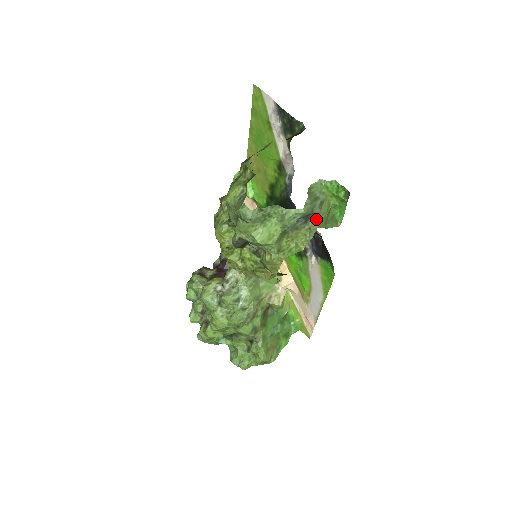
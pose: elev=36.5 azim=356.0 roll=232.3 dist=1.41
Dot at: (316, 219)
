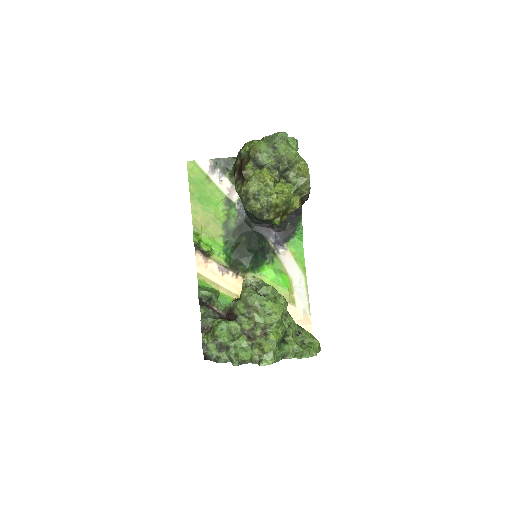
Dot at: occluded
